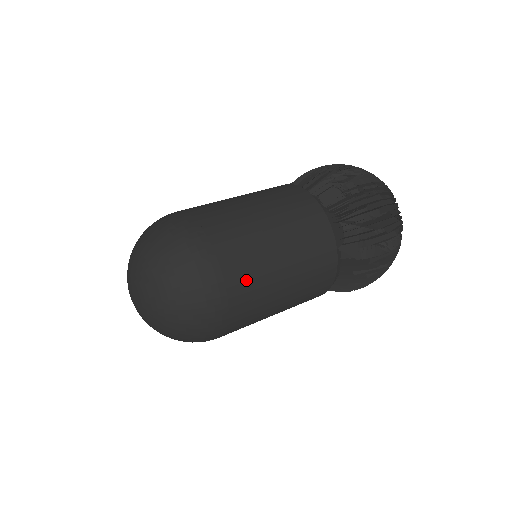
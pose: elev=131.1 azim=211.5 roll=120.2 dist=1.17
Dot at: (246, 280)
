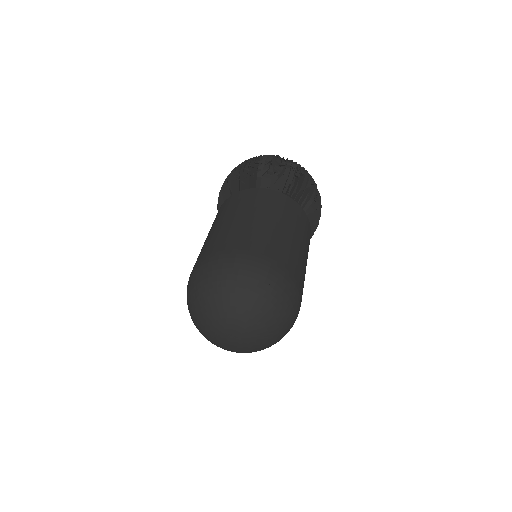
Dot at: (295, 264)
